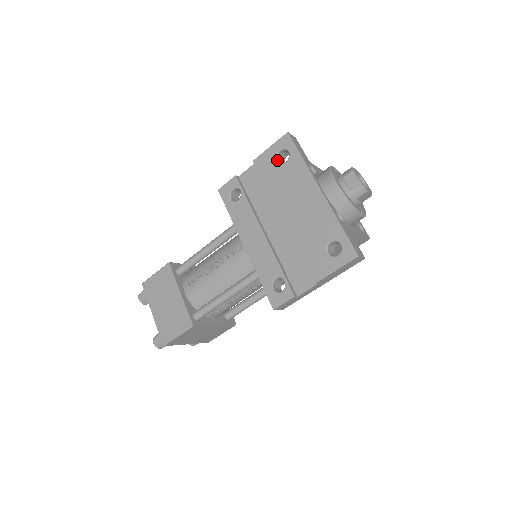
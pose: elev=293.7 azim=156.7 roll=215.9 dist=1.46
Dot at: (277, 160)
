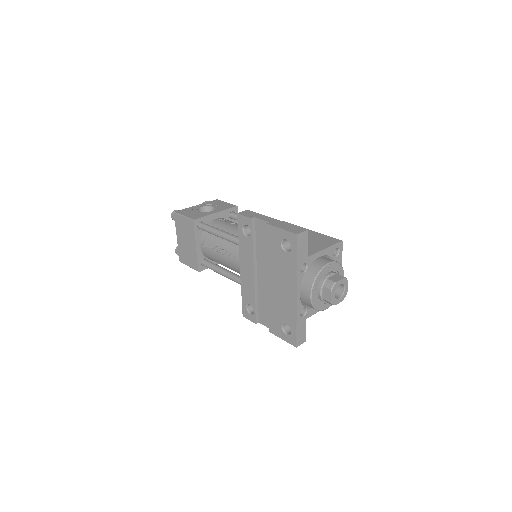
Dot at: (281, 243)
